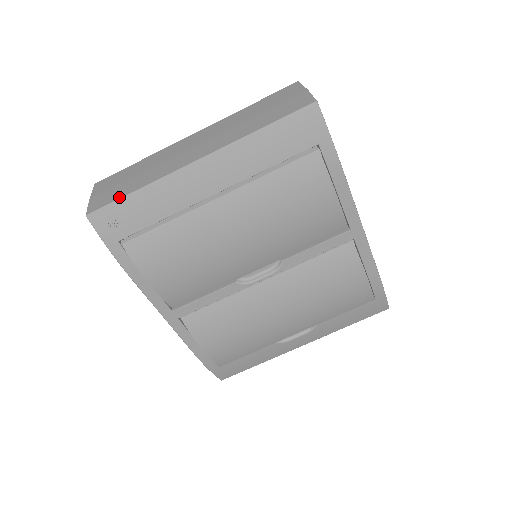
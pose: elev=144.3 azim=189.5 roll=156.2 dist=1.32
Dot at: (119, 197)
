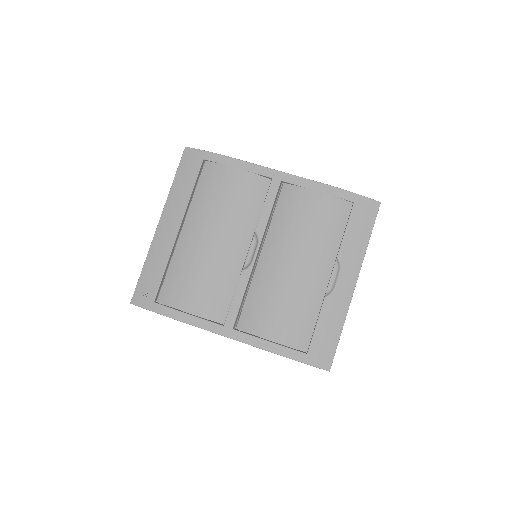
Dot at: (139, 279)
